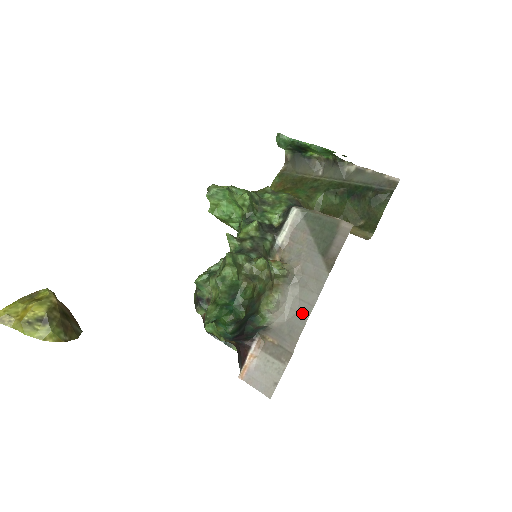
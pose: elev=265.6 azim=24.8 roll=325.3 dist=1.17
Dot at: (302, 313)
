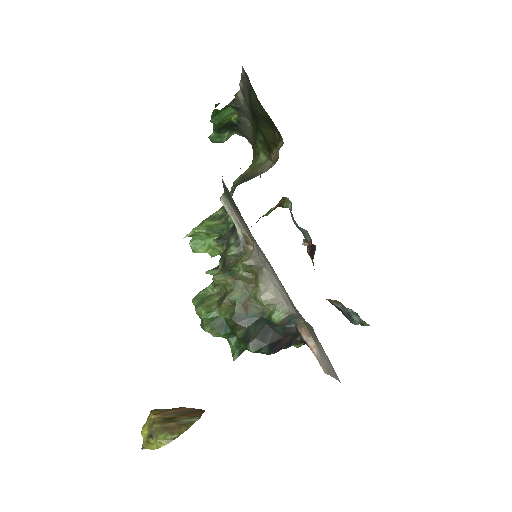
Dot at: (282, 285)
